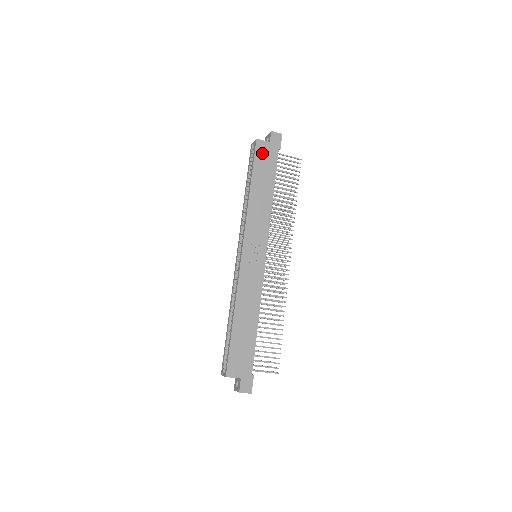
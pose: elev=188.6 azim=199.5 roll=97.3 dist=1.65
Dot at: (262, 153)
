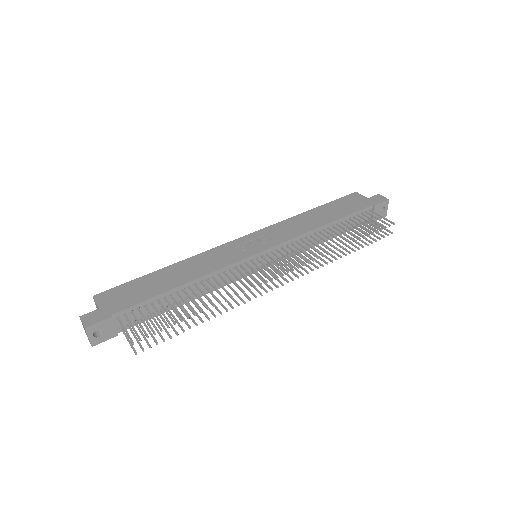
Dot at: (351, 200)
